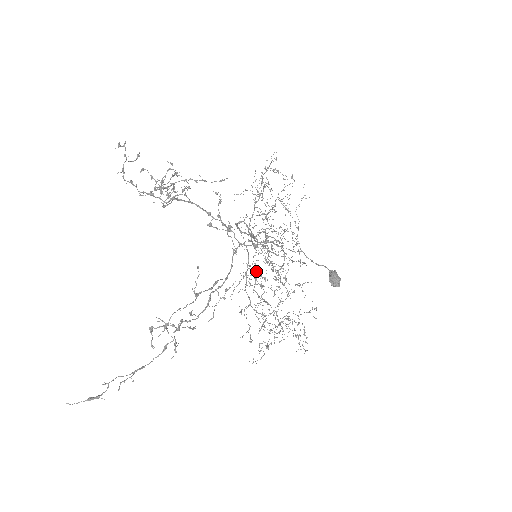
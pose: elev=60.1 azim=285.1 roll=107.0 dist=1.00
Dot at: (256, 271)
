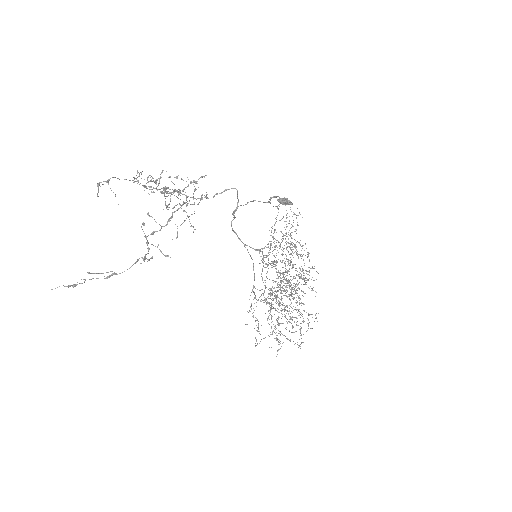
Dot at: (283, 305)
